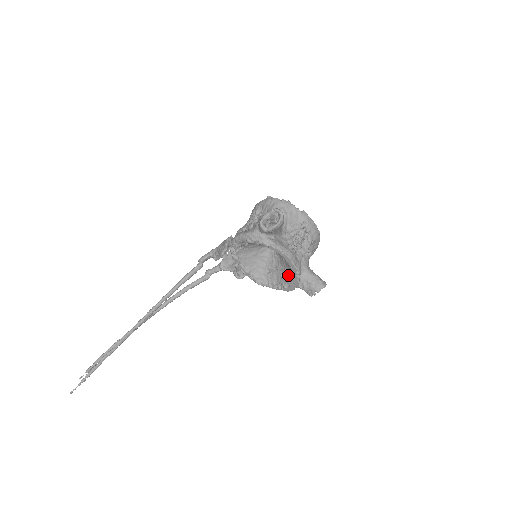
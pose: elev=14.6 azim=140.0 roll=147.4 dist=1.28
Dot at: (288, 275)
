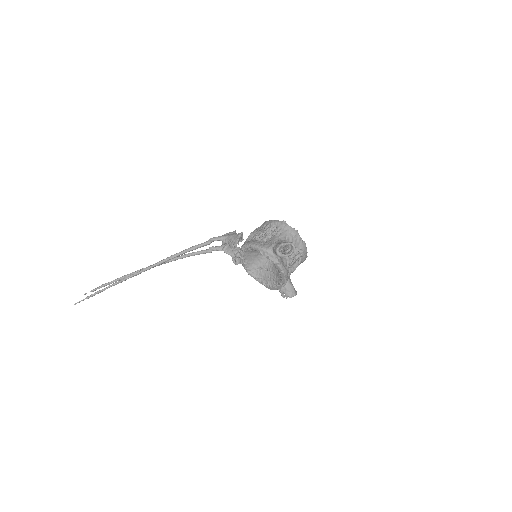
Dot at: (275, 280)
